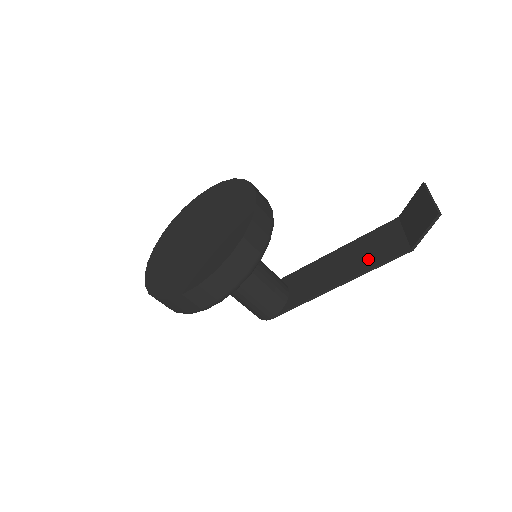
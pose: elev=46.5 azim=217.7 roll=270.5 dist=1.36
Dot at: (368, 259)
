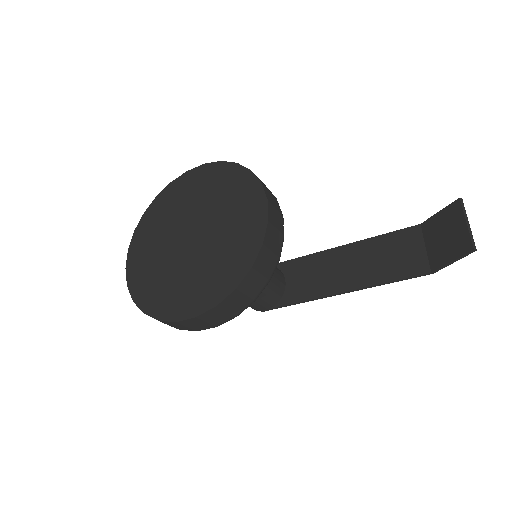
Dot at: (380, 270)
